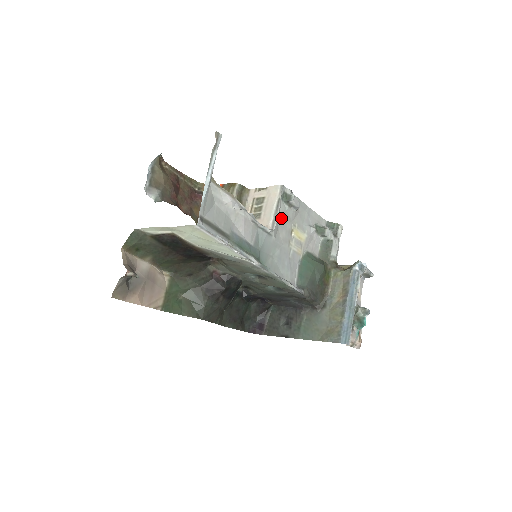
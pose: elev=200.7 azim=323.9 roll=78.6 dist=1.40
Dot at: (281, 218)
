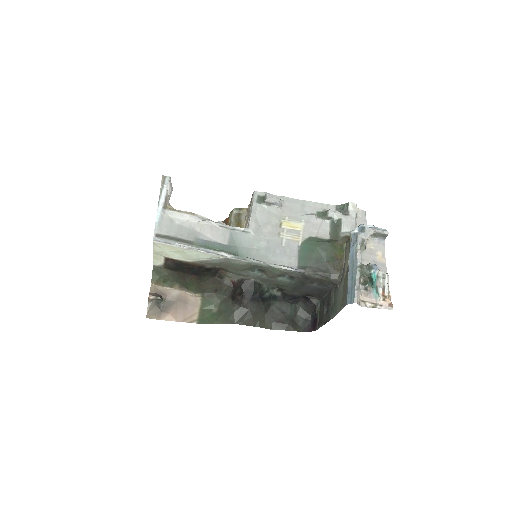
Dot at: (261, 217)
